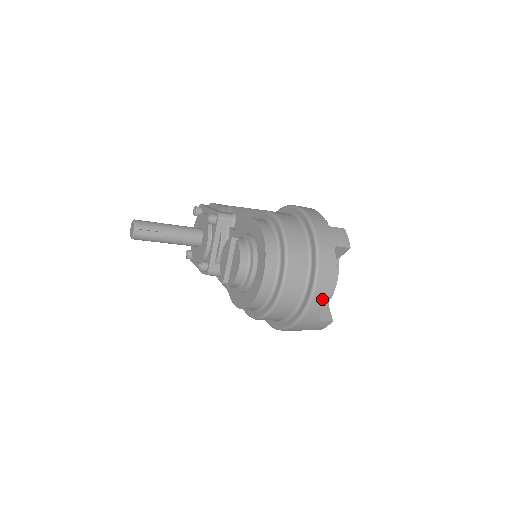
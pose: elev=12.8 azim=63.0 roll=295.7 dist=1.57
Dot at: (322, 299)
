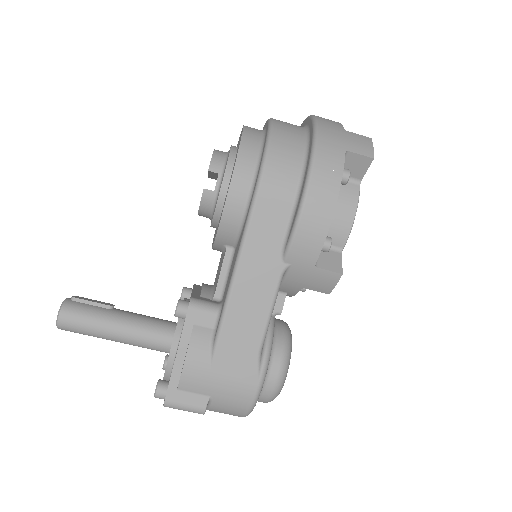
Dot at: occluded
